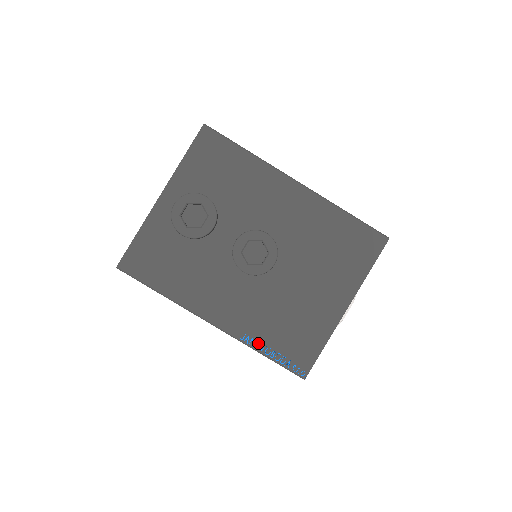
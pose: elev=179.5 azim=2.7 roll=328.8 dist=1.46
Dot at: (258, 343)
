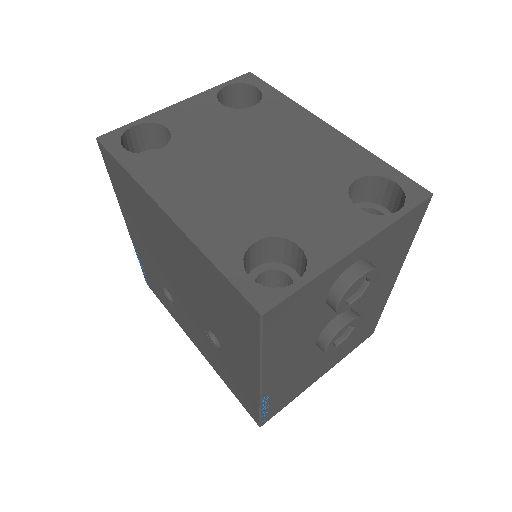
Dot at: (267, 401)
